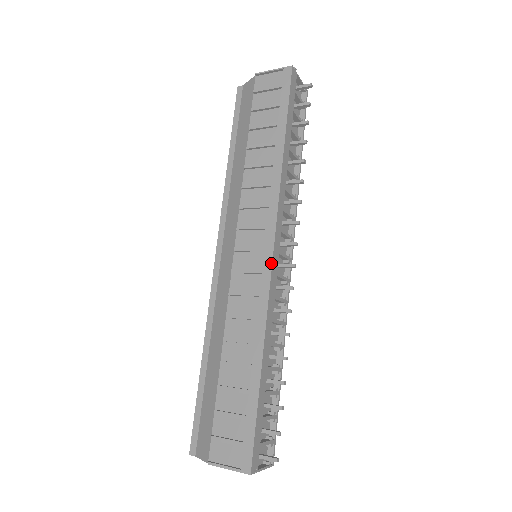
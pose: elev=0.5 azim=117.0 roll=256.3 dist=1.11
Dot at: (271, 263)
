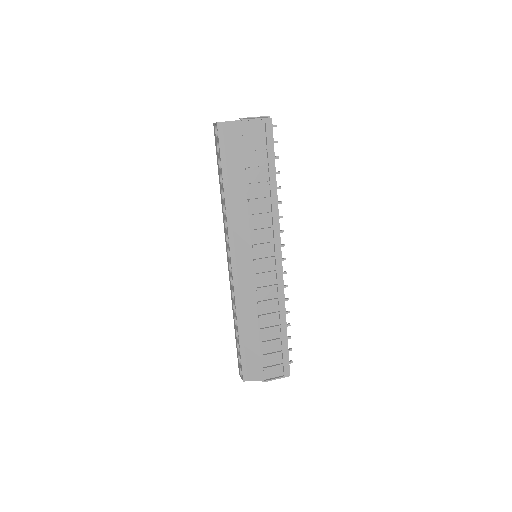
Dot at: (282, 266)
